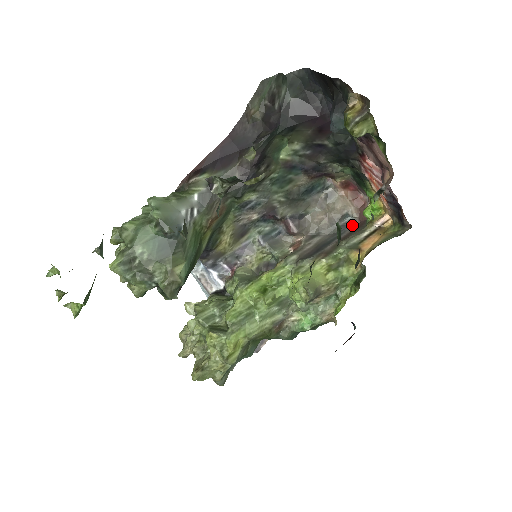
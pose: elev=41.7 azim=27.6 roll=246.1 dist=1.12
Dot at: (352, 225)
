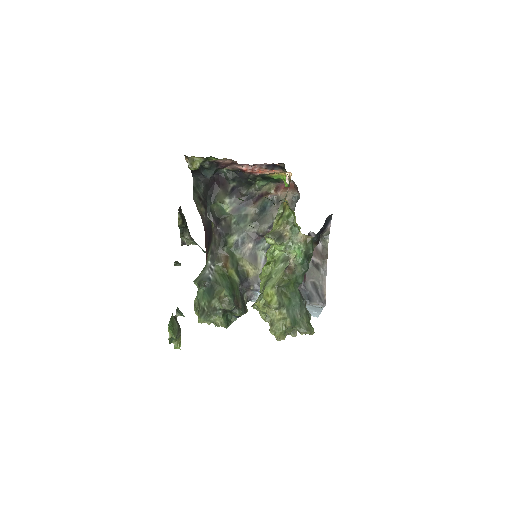
Dot at: occluded
